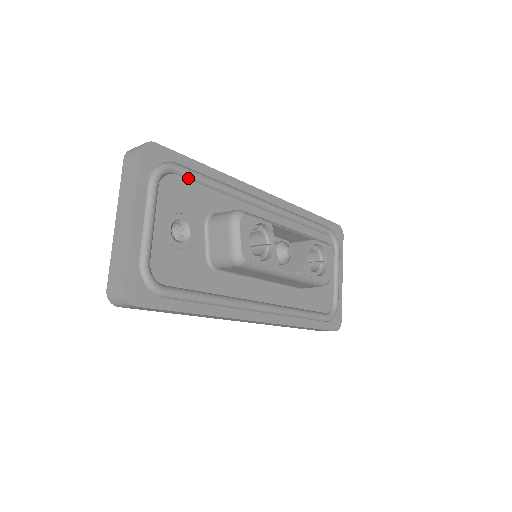
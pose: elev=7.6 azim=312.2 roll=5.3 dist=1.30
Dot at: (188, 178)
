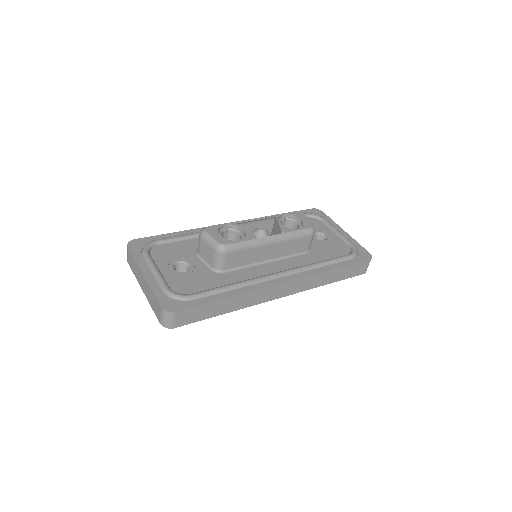
Dot at: (168, 243)
